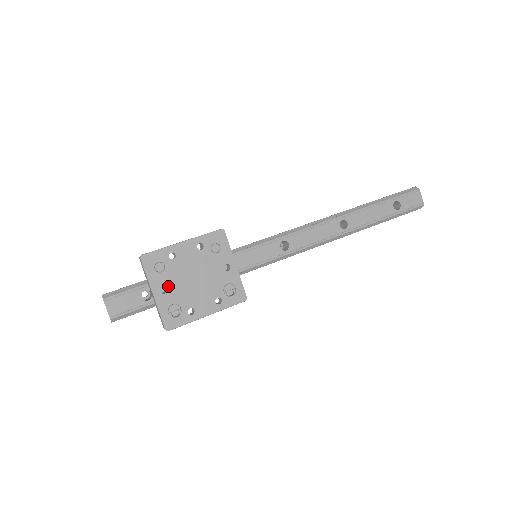
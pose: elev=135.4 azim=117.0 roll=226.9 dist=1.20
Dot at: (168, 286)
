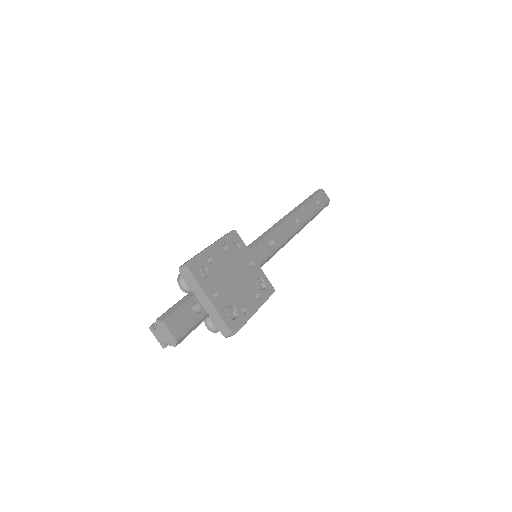
Dot at: (218, 290)
